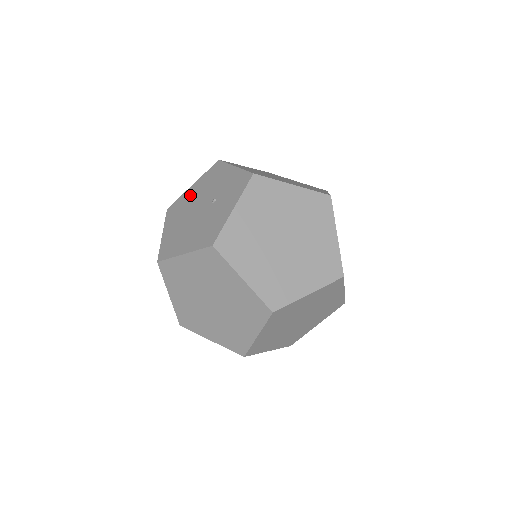
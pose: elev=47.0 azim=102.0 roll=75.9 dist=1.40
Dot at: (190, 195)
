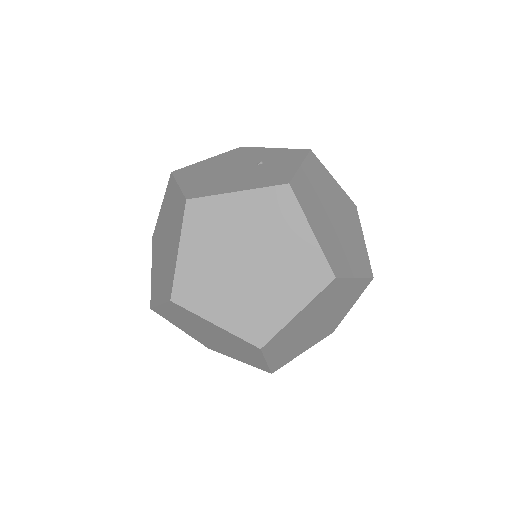
Dot at: (211, 163)
